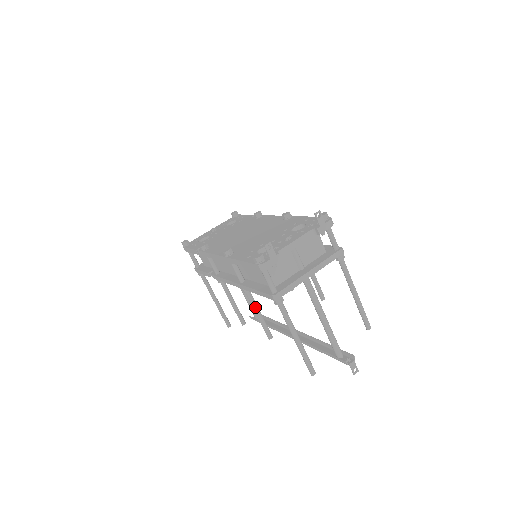
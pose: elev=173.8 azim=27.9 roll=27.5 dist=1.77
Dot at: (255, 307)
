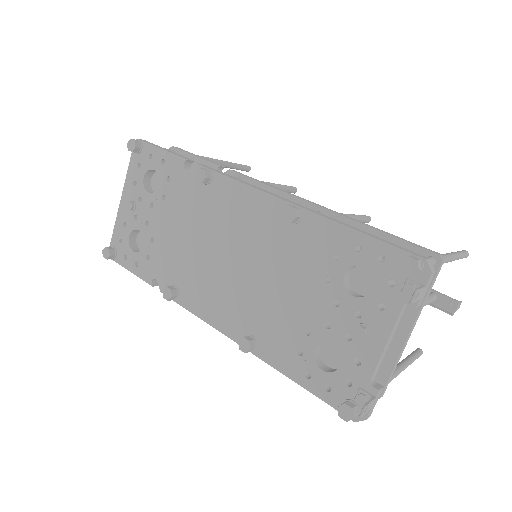
Dot at: occluded
